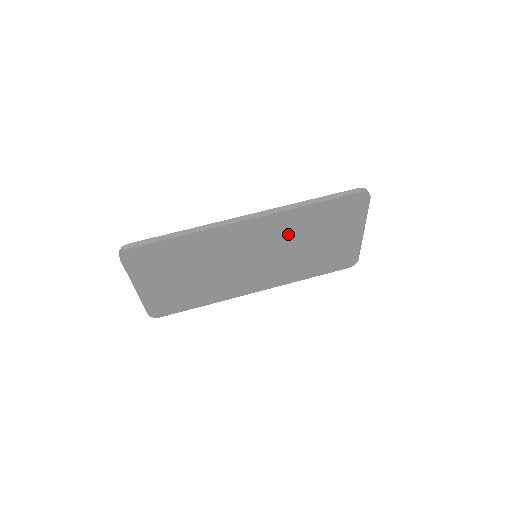
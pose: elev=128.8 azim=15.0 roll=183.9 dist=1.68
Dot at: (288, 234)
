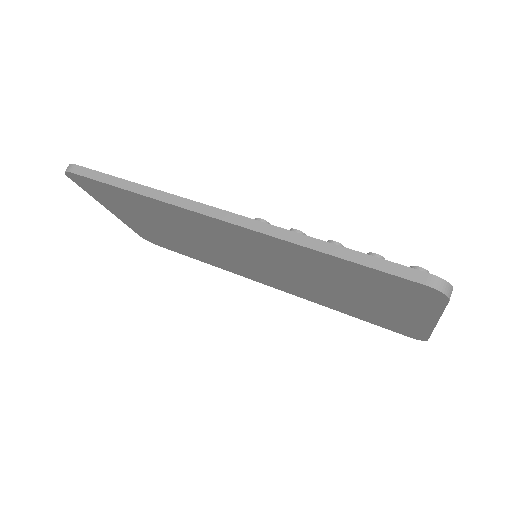
Dot at: (294, 262)
